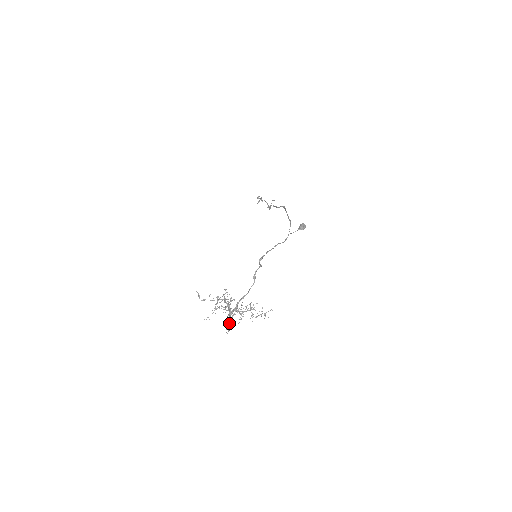
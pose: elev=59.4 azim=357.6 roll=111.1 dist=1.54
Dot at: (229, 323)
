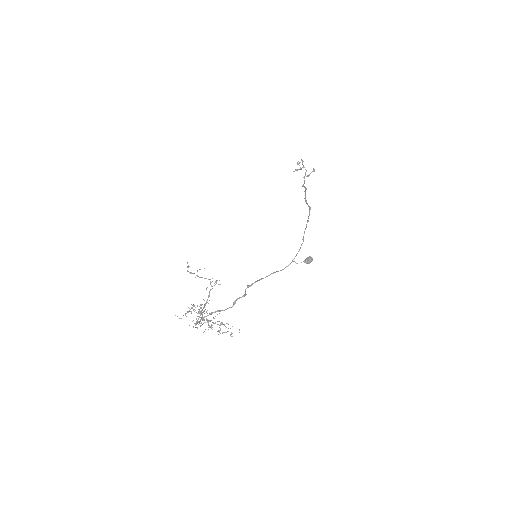
Dot at: (198, 322)
